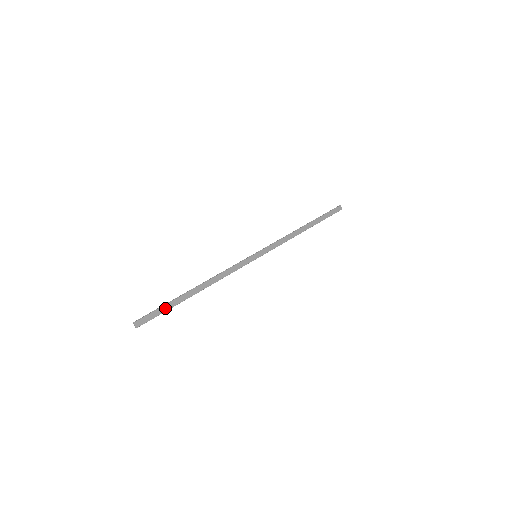
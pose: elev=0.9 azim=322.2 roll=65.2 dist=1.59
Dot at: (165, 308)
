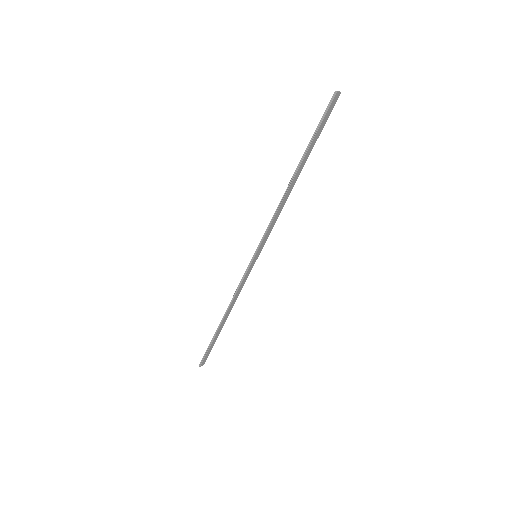
Dot at: (212, 346)
